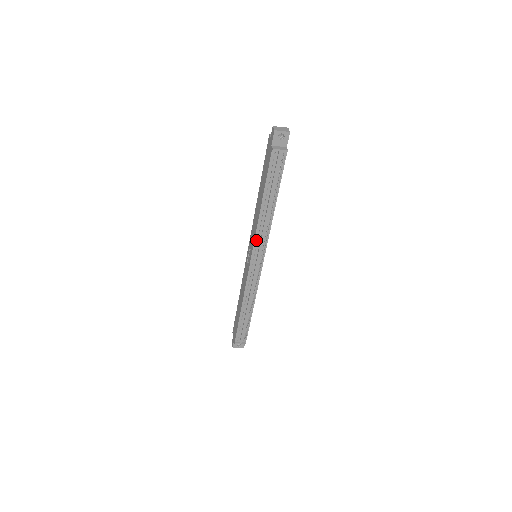
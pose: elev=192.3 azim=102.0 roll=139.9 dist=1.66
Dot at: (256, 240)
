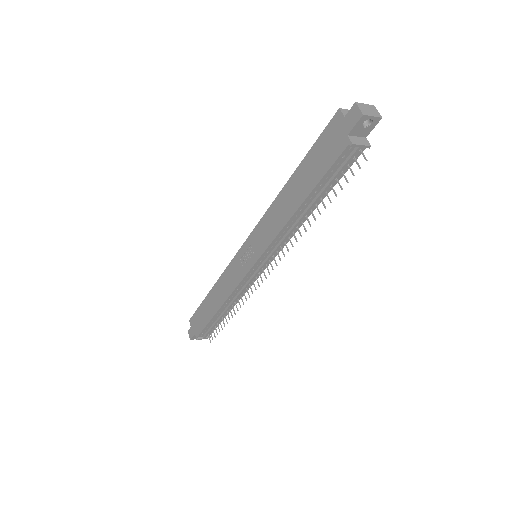
Dot at: (270, 246)
